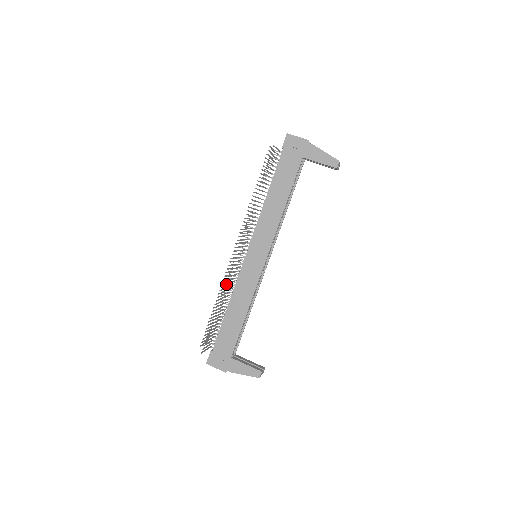
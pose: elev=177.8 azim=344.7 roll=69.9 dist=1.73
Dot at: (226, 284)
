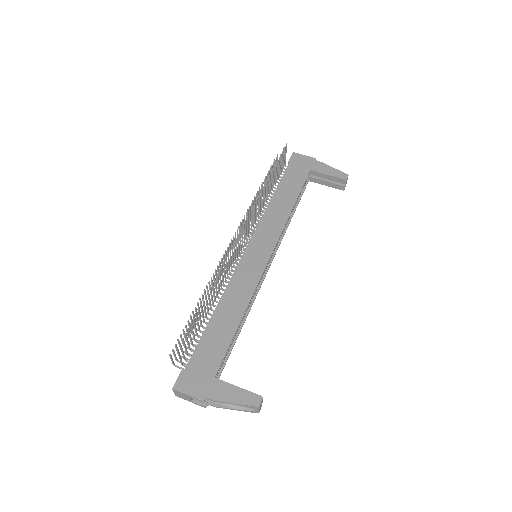
Dot at: (224, 264)
